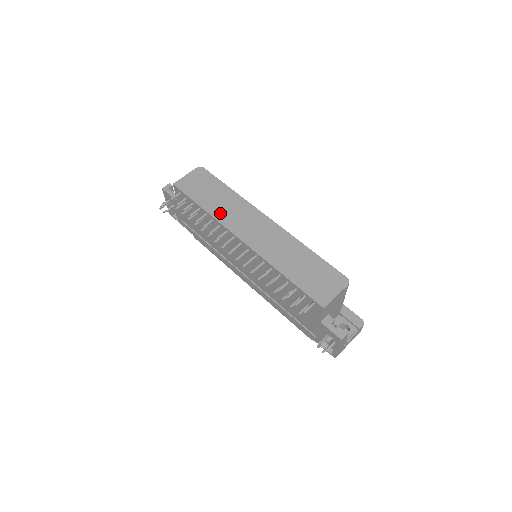
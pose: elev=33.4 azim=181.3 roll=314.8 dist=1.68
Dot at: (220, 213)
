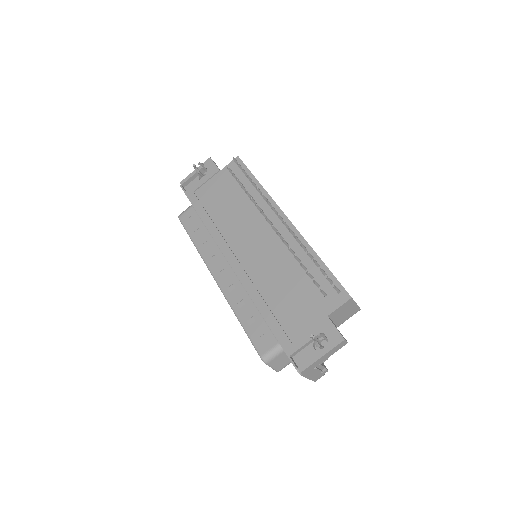
Dot at: occluded
